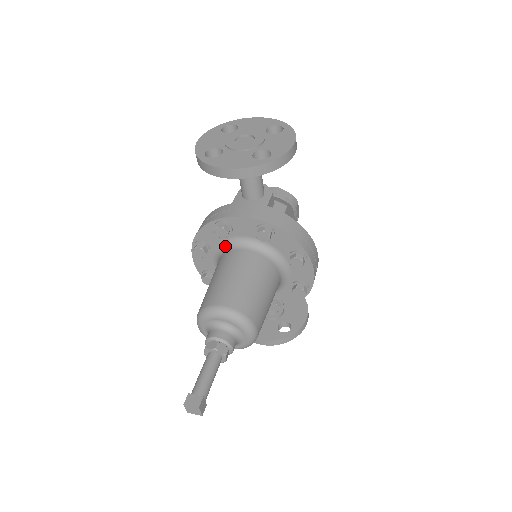
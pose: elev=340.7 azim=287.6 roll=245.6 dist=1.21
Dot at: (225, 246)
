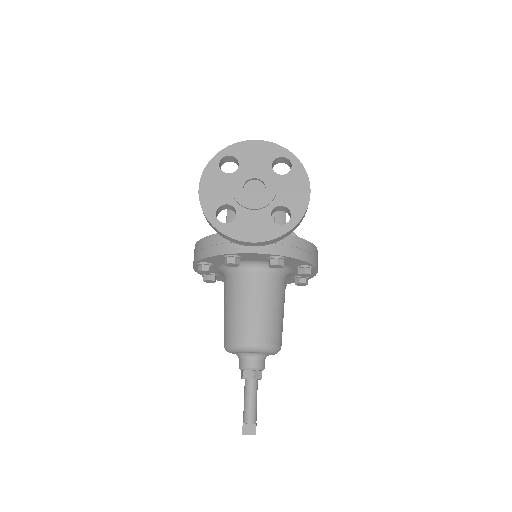
Dot at: occluded
